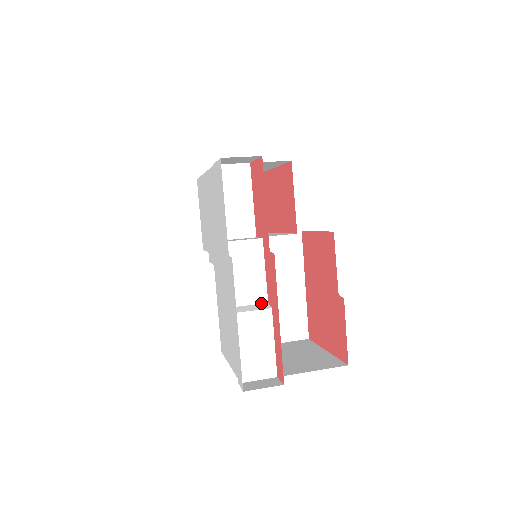
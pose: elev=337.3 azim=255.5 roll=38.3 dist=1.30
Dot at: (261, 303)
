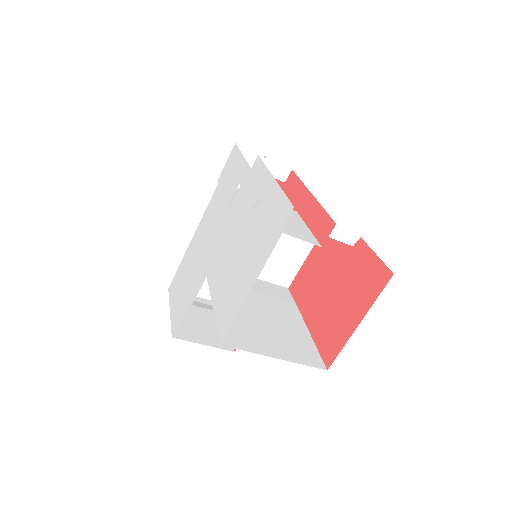
Dot at: occluded
